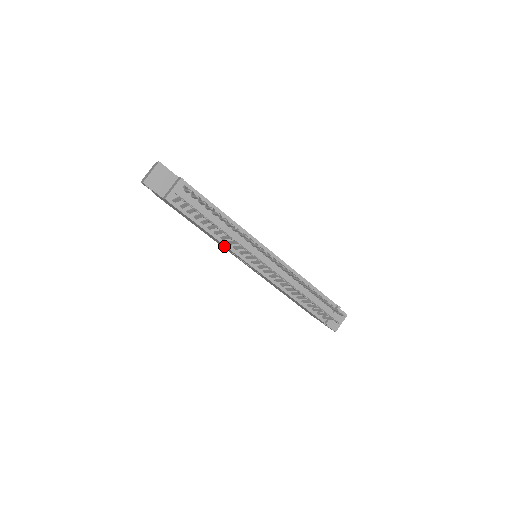
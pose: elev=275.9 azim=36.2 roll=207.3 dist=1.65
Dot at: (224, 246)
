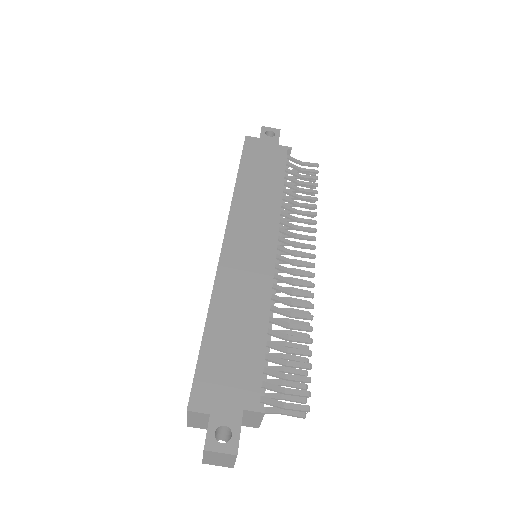
Dot at: occluded
